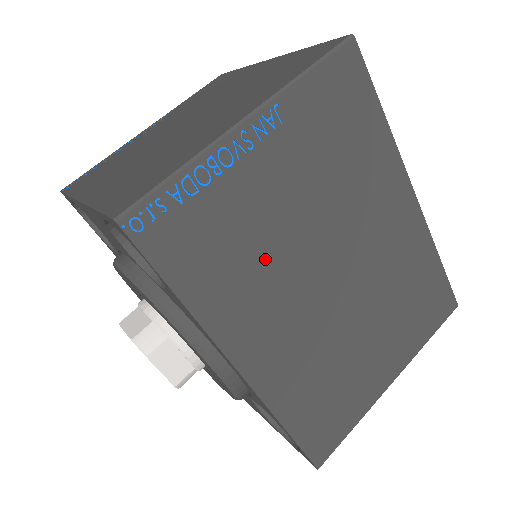
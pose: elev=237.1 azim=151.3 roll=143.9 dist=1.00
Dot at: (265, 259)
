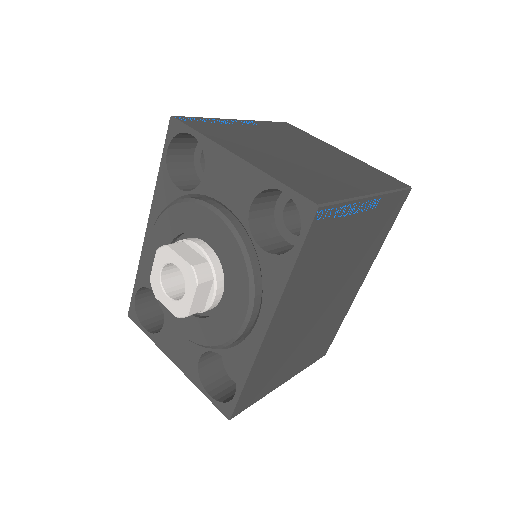
Dot at: (321, 272)
